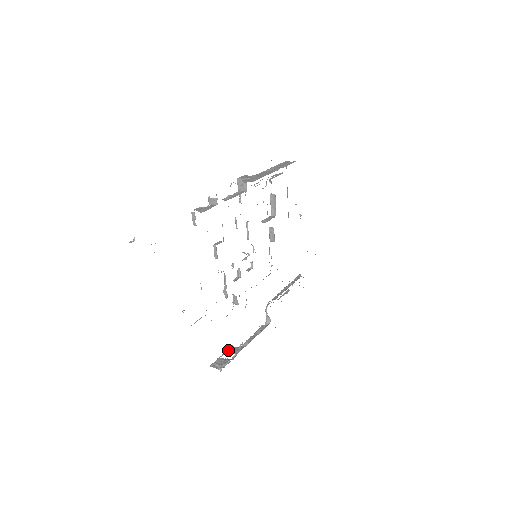
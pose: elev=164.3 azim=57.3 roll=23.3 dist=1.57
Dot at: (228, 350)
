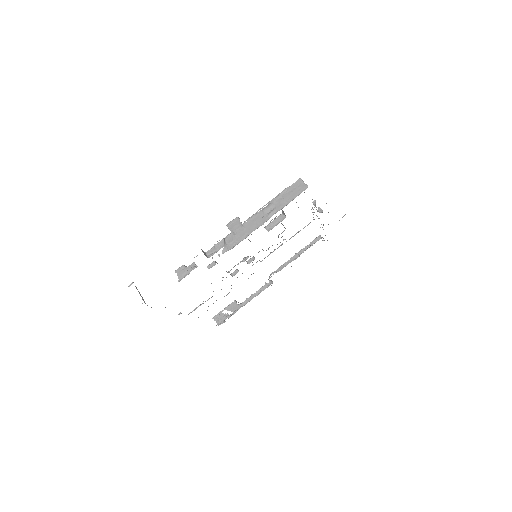
Dot at: (230, 305)
